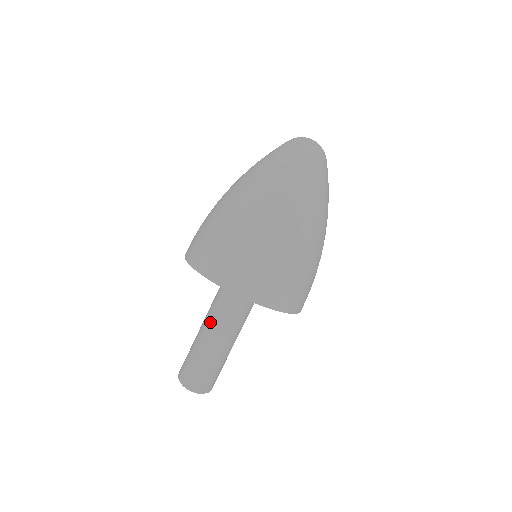
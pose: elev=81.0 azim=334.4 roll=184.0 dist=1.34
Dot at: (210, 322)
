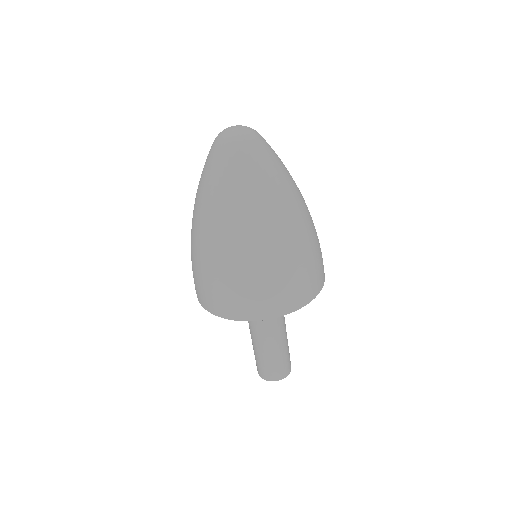
Dot at: (262, 331)
